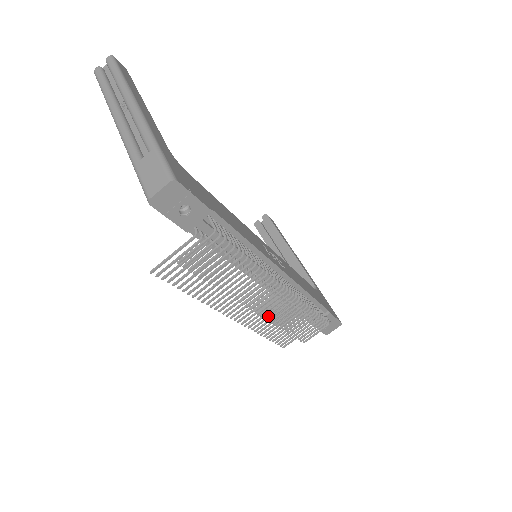
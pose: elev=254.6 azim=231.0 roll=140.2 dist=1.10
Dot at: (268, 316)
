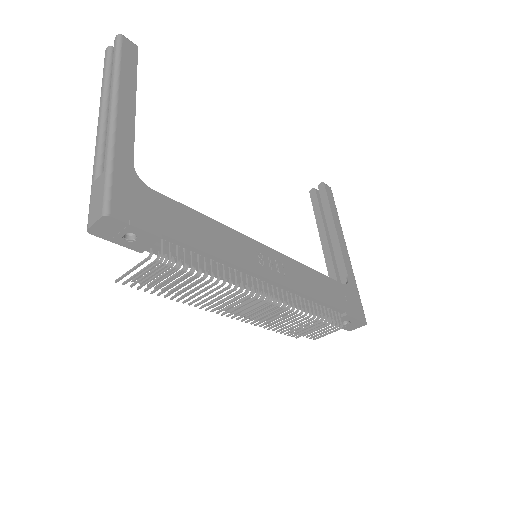
Dot at: occluded
